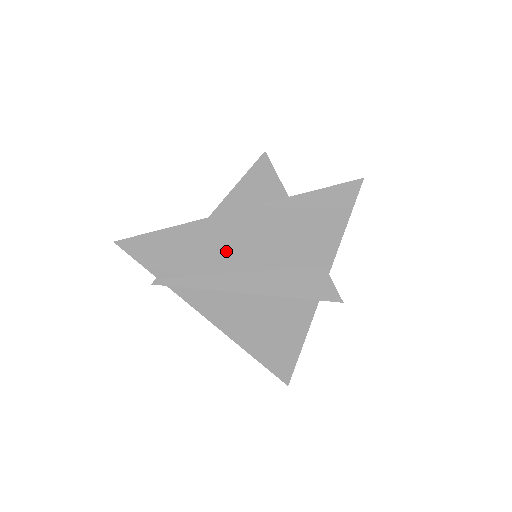
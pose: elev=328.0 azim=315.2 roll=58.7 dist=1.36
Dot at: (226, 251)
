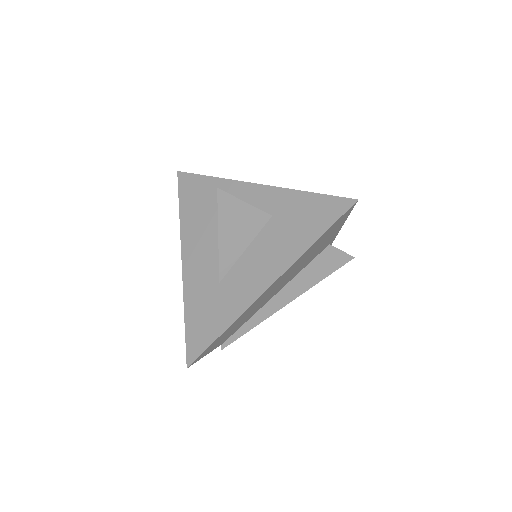
Dot at: (266, 299)
